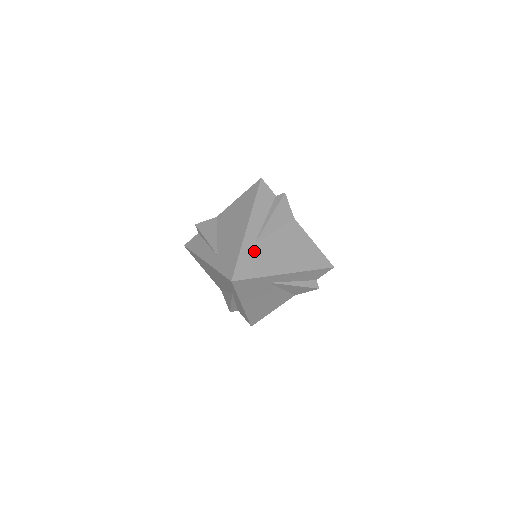
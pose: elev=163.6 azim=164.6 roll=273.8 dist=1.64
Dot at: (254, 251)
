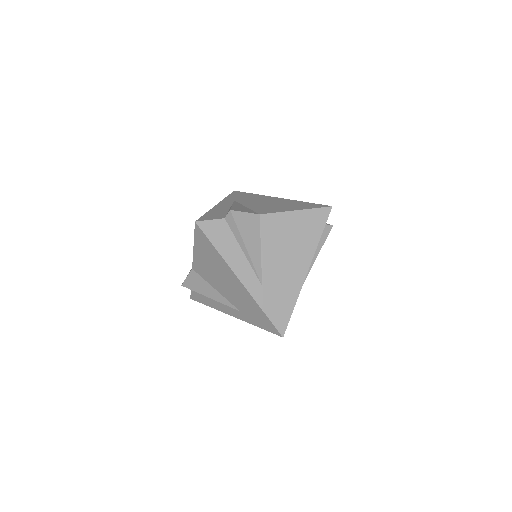
Dot at: occluded
